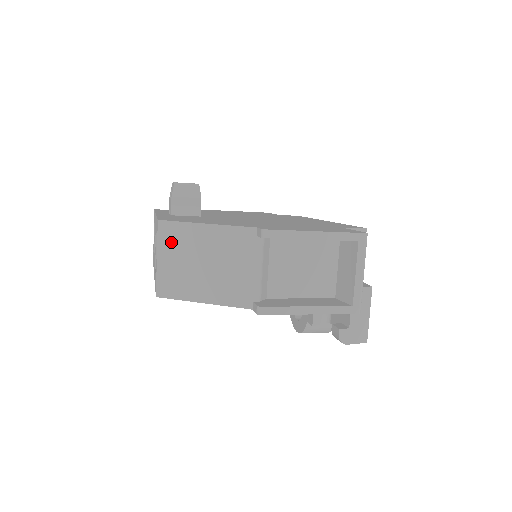
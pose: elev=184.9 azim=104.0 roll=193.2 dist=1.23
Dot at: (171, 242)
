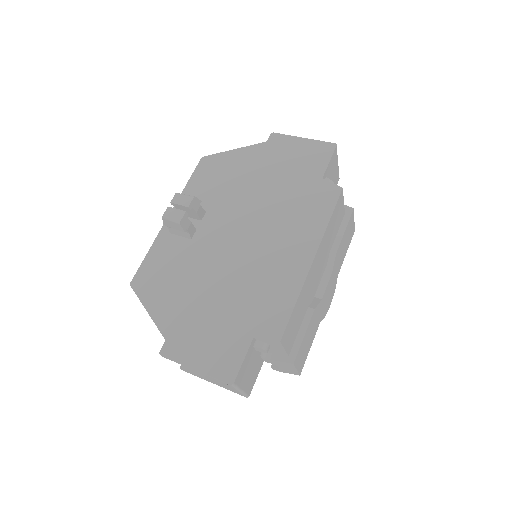
Dot at: occluded
